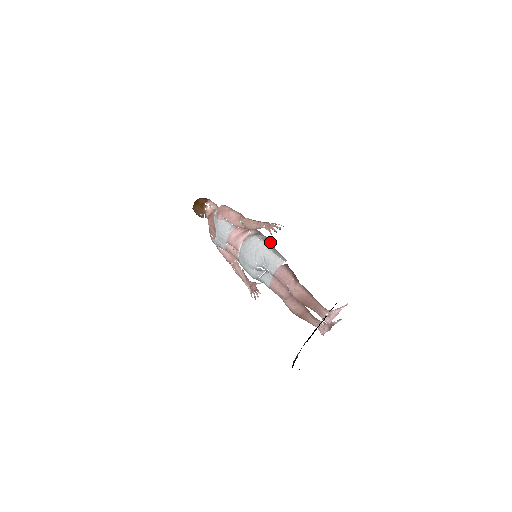
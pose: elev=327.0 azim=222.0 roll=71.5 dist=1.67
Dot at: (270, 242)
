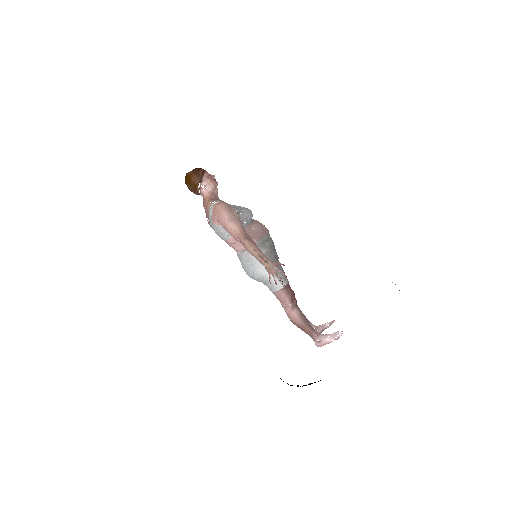
Dot at: (272, 253)
